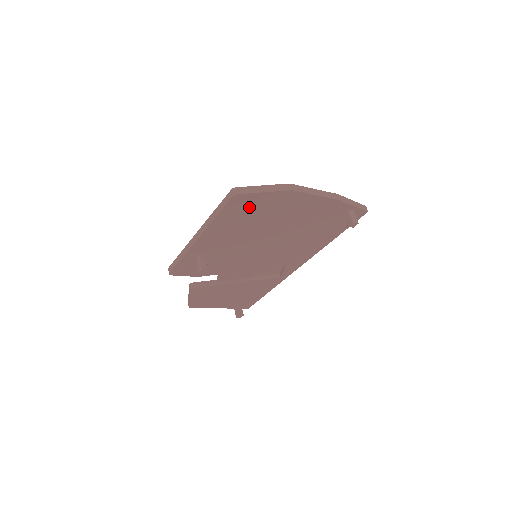
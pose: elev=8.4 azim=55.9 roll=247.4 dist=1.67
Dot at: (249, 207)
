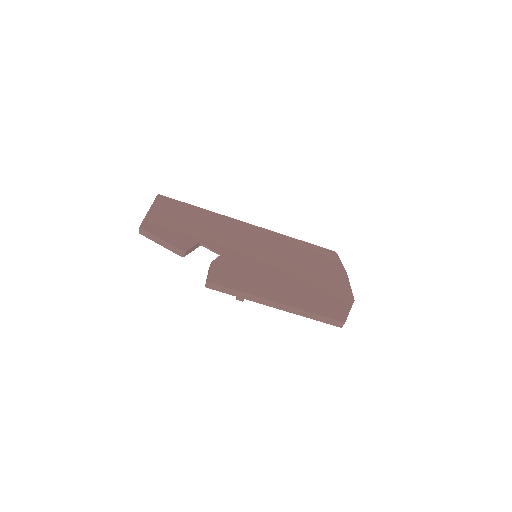
Dot at: occluded
